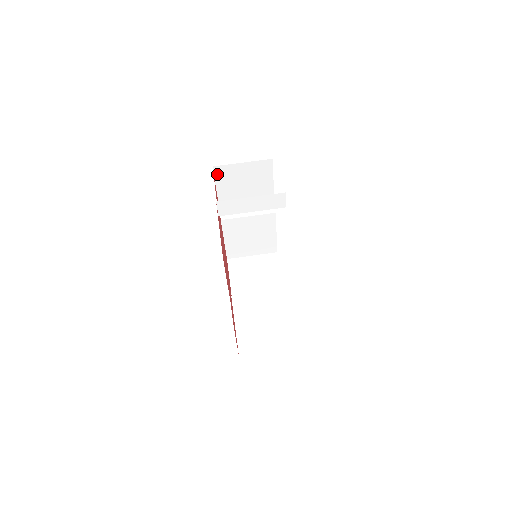
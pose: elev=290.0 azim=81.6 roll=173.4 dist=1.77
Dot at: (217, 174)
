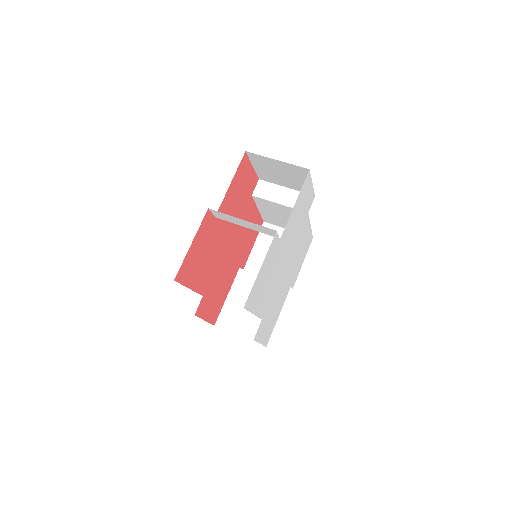
Dot at: occluded
